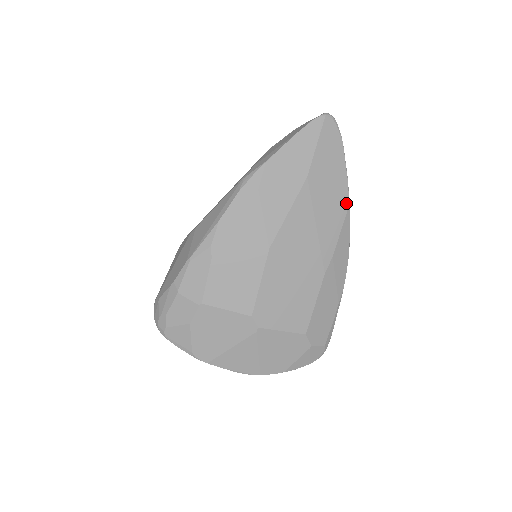
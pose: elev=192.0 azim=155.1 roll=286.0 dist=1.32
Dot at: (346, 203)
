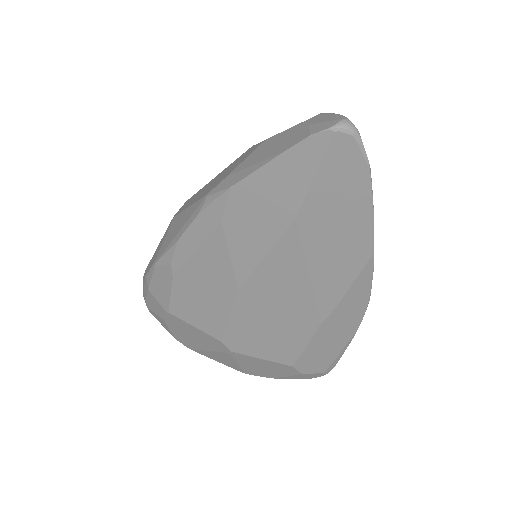
Dot at: (366, 253)
